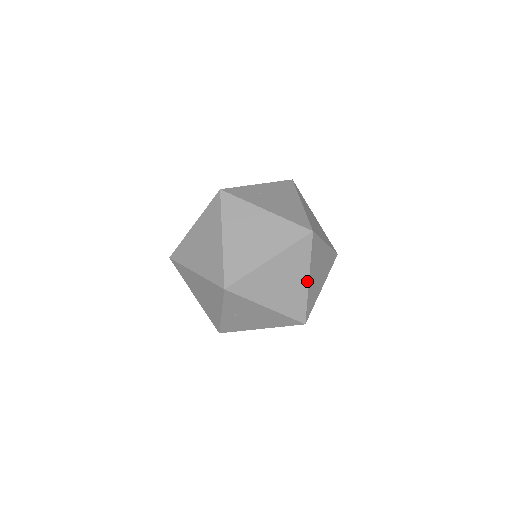
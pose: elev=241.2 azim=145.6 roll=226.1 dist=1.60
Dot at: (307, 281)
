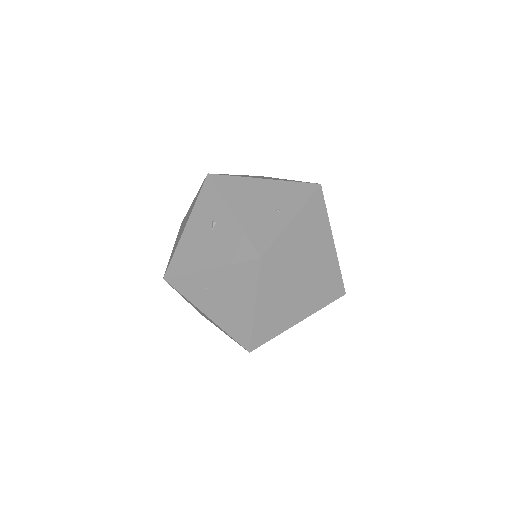
Dot at: occluded
